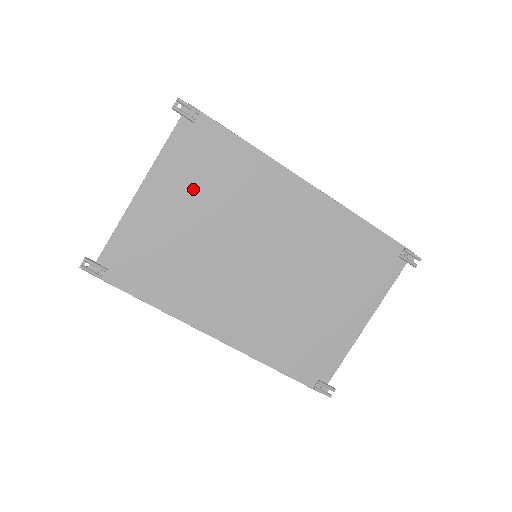
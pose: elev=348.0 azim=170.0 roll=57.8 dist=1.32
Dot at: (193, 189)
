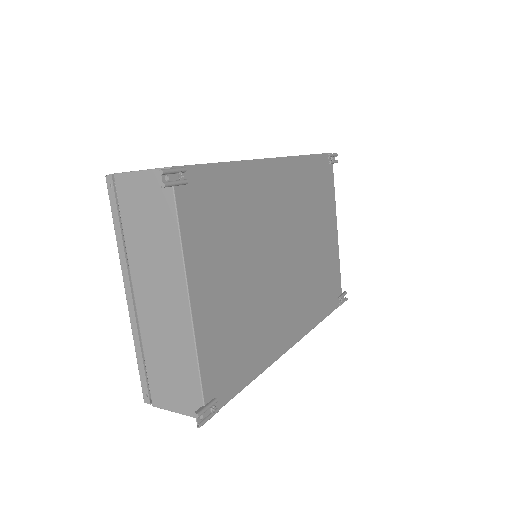
Dot at: (221, 250)
